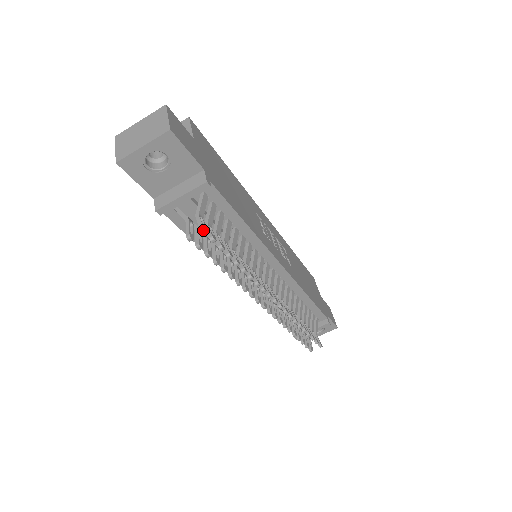
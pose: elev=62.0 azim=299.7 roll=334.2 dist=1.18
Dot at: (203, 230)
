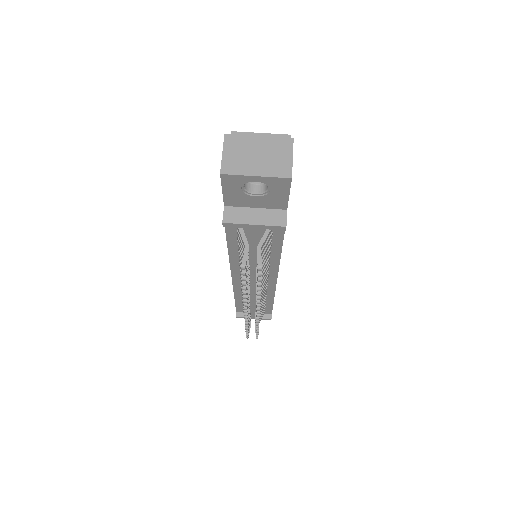
Dot at: (260, 269)
